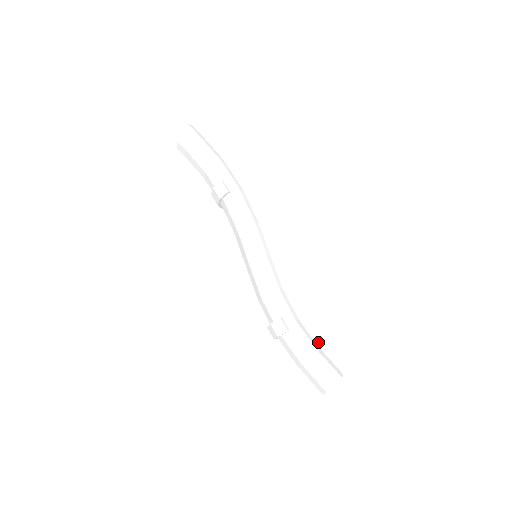
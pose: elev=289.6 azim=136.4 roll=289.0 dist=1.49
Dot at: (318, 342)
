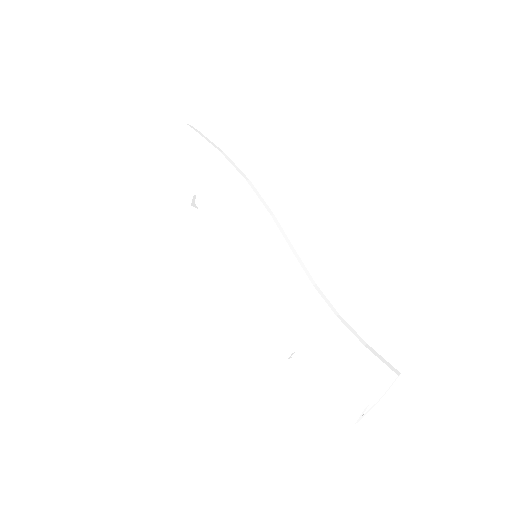
Dot at: (358, 345)
